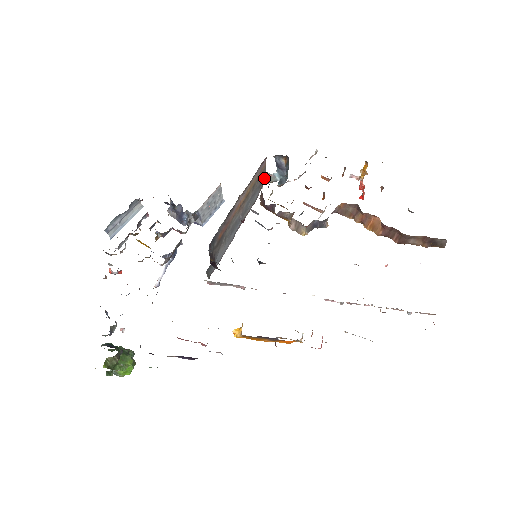
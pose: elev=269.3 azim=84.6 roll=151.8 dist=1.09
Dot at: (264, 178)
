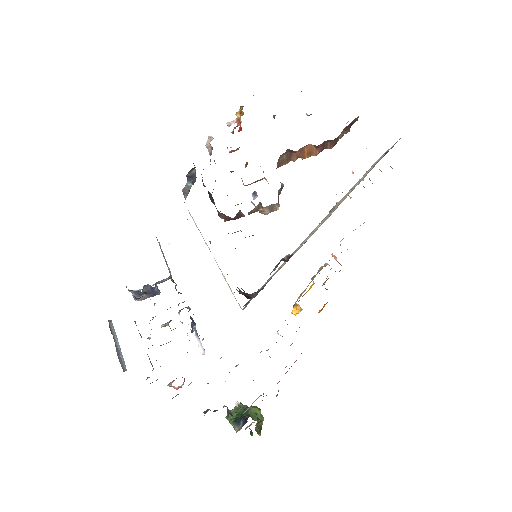
Dot at: occluded
